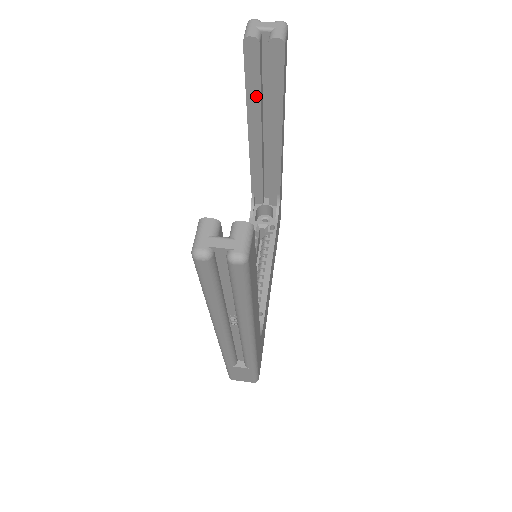
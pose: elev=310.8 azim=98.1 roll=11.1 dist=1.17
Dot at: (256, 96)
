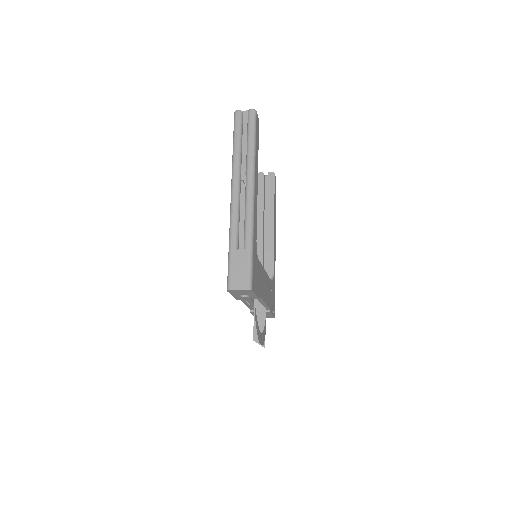
Dot at: (261, 200)
